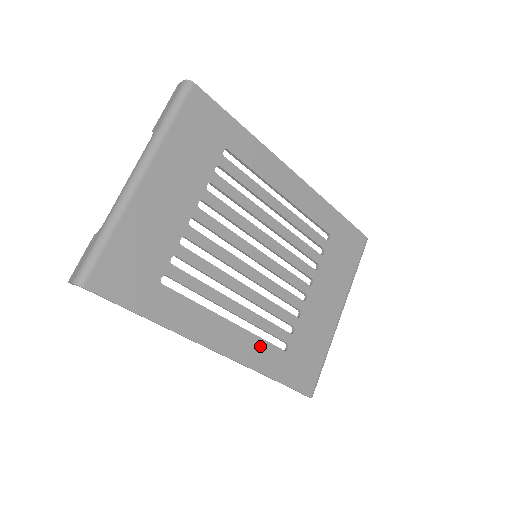
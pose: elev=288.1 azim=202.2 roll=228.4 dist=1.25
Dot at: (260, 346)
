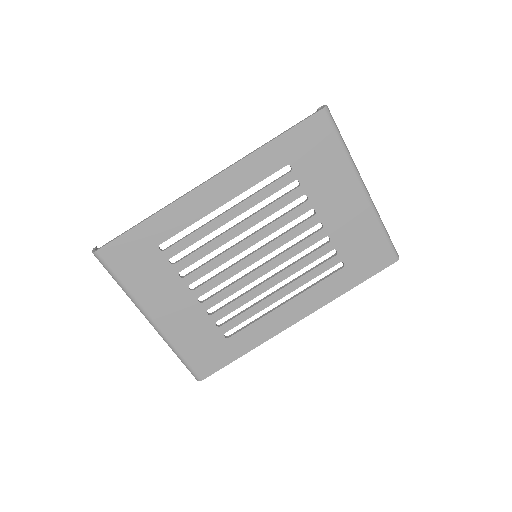
Dot at: (322, 287)
